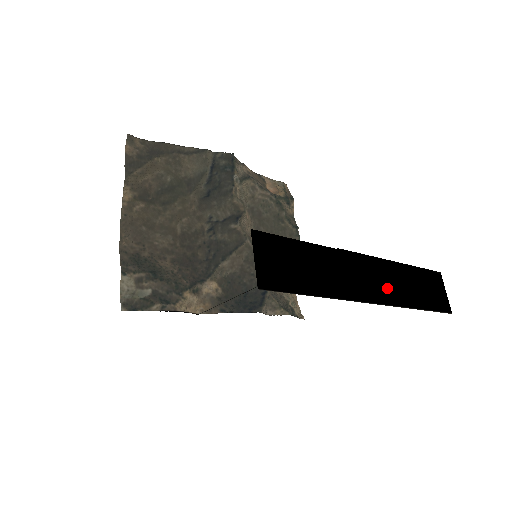
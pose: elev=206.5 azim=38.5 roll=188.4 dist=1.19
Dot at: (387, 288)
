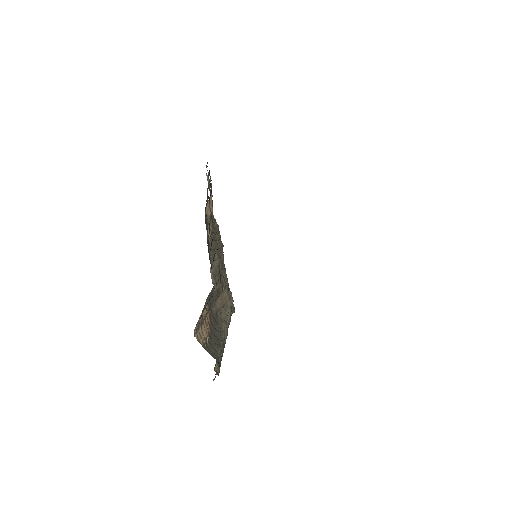
Dot at: occluded
